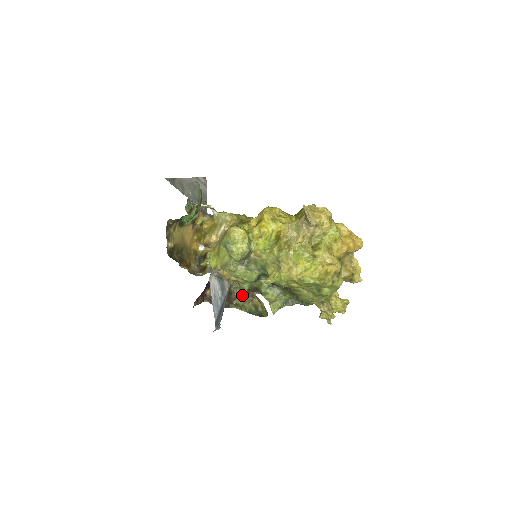
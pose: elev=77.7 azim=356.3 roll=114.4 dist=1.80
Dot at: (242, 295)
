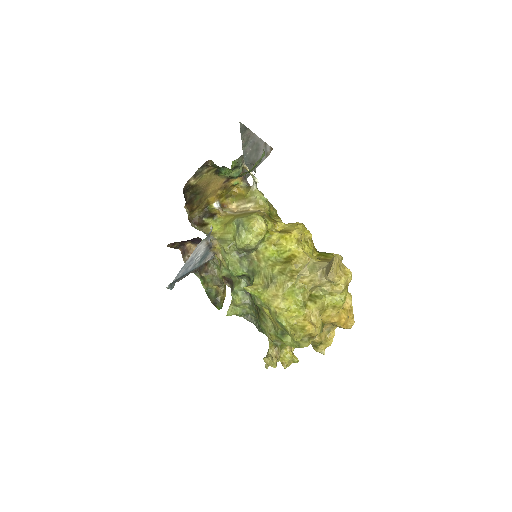
Dot at: (215, 274)
